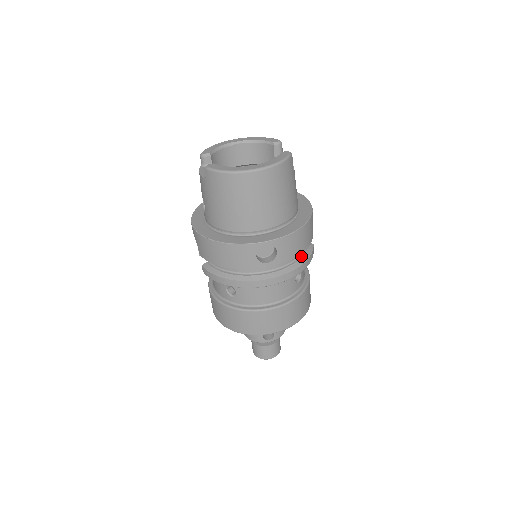
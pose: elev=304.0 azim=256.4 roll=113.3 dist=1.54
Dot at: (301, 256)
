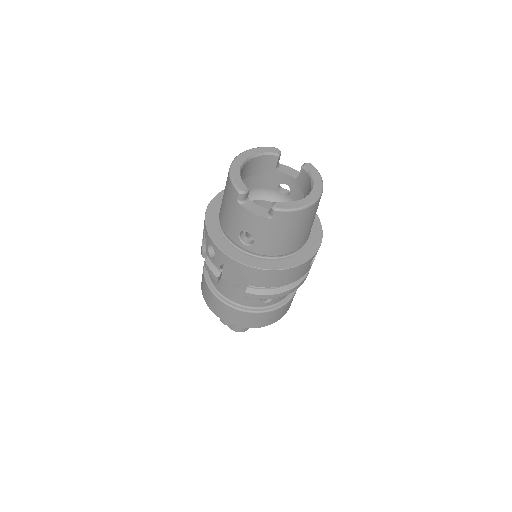
Dot at: occluded
